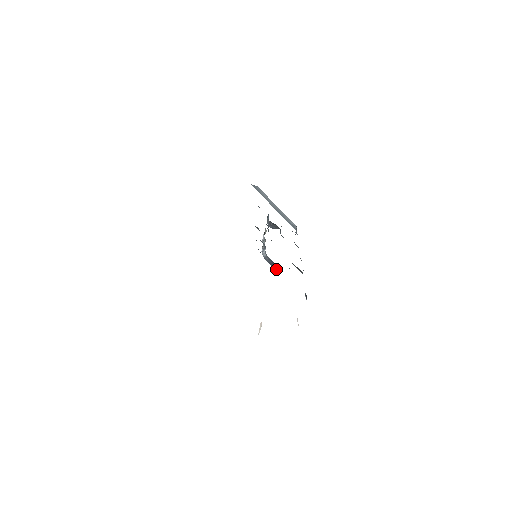
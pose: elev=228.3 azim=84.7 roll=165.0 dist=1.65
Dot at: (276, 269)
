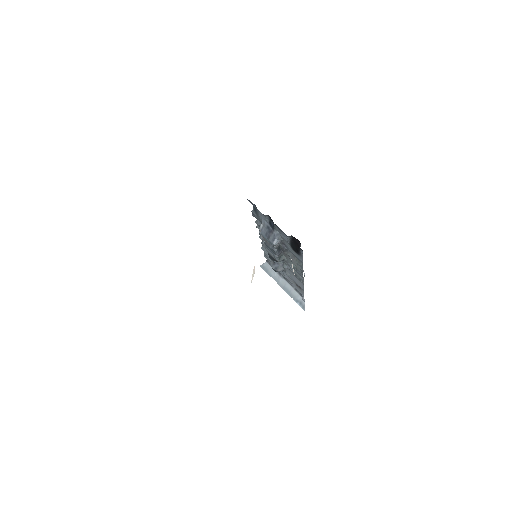
Dot at: (272, 241)
